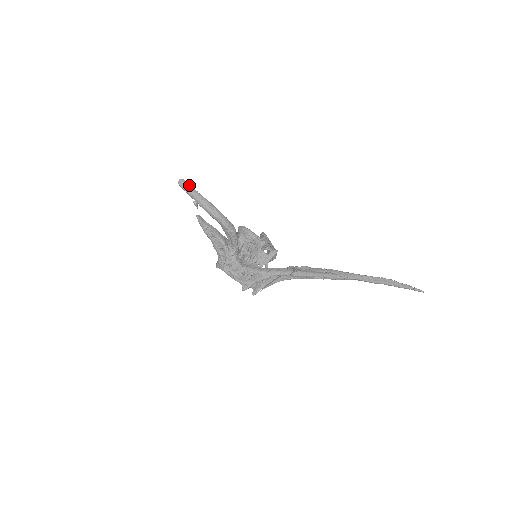
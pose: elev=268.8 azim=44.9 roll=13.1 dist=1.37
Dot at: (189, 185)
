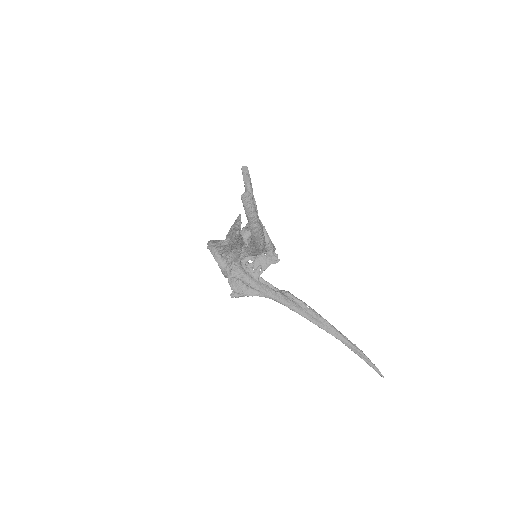
Dot at: (253, 204)
